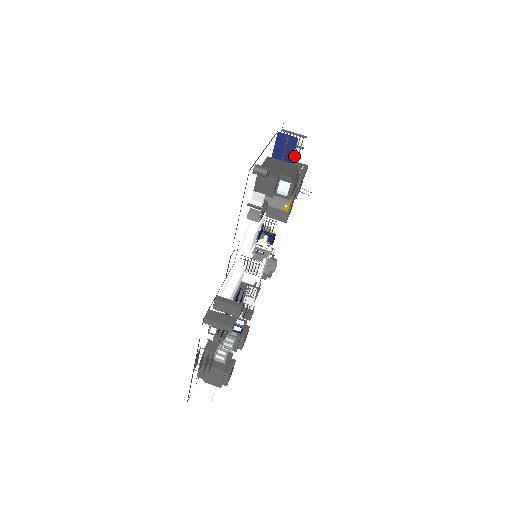
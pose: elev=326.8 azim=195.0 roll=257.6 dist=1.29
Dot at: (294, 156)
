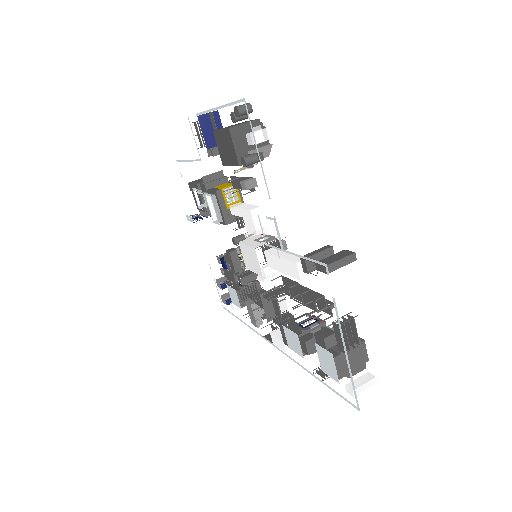
Dot at: occluded
